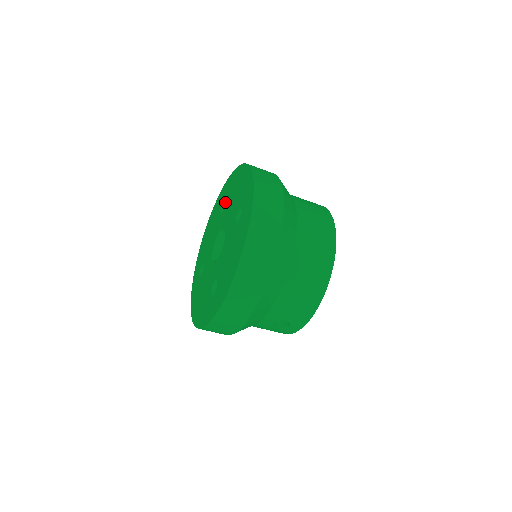
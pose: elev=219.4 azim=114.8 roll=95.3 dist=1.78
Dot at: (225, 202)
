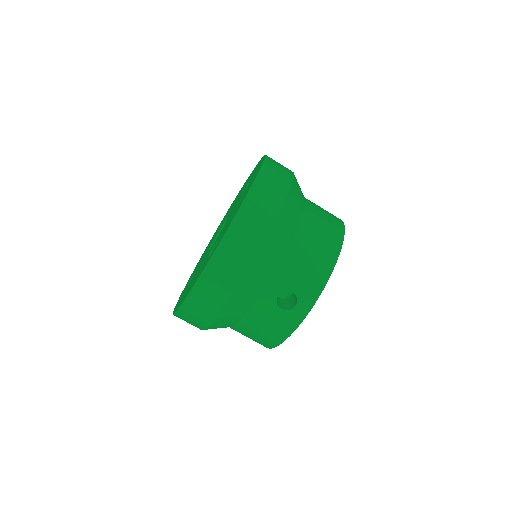
Dot at: occluded
